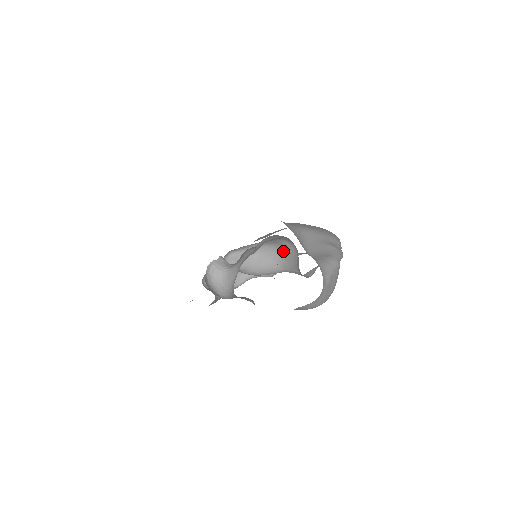
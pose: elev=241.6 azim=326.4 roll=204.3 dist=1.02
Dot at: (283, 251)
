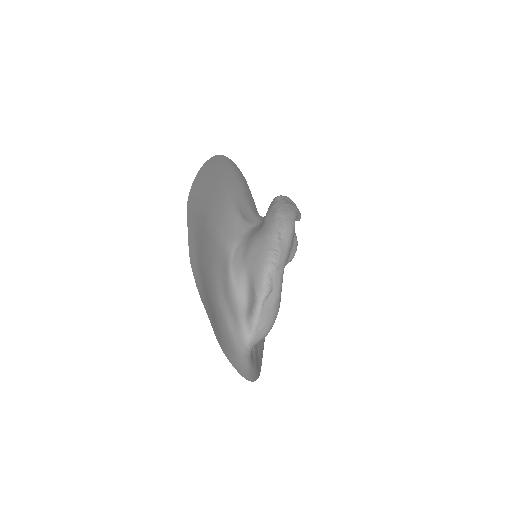
Dot at: occluded
